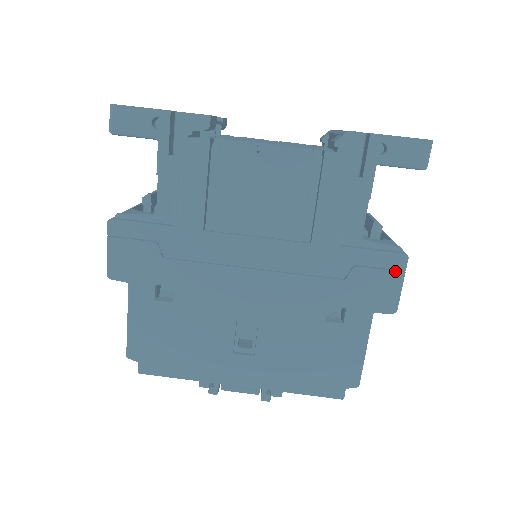
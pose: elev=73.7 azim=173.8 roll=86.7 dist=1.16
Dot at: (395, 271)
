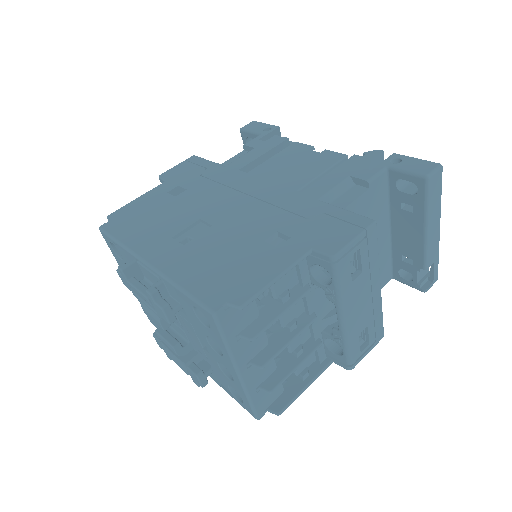
Dot at: (356, 226)
